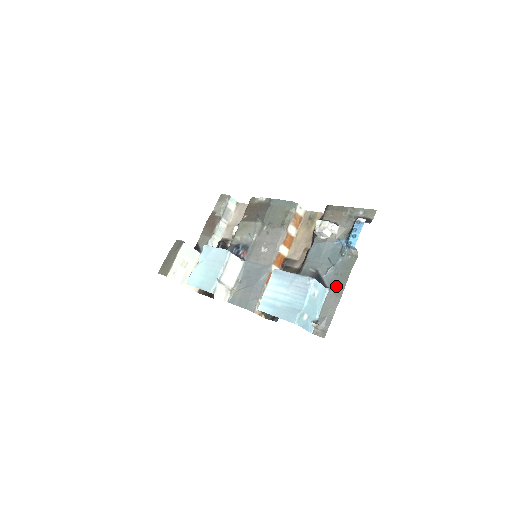
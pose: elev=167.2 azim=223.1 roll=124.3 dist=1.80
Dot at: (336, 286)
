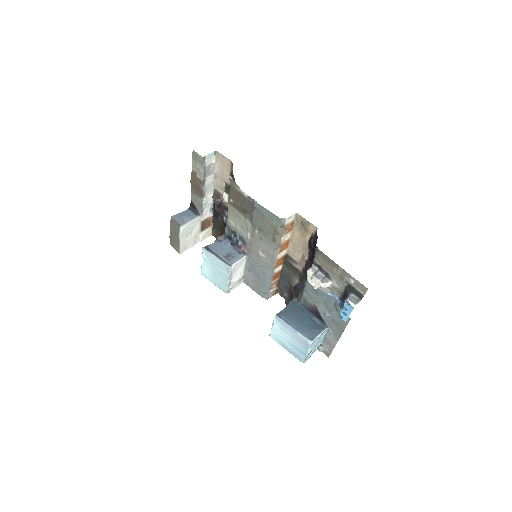
Dot at: (334, 330)
